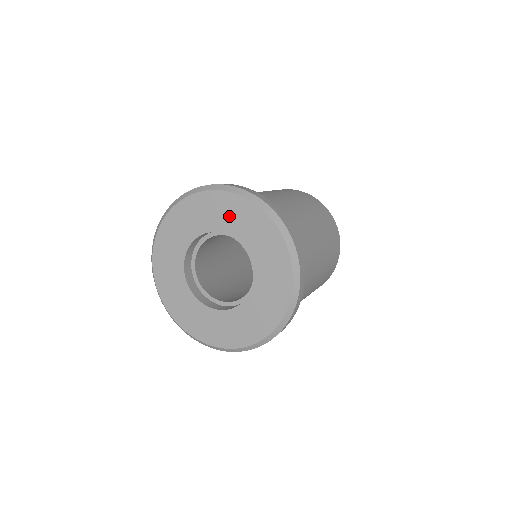
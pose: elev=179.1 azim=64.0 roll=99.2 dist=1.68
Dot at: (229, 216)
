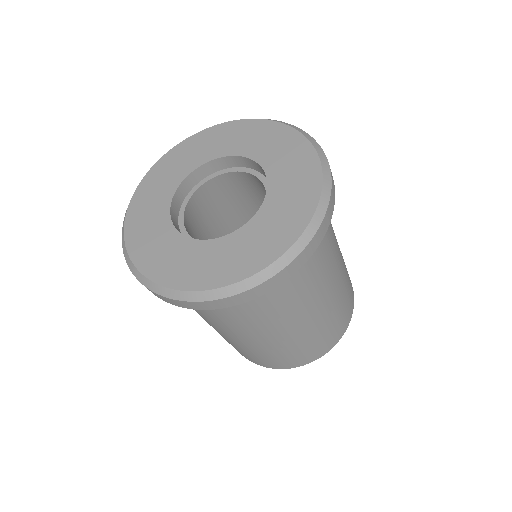
Dot at: (246, 139)
